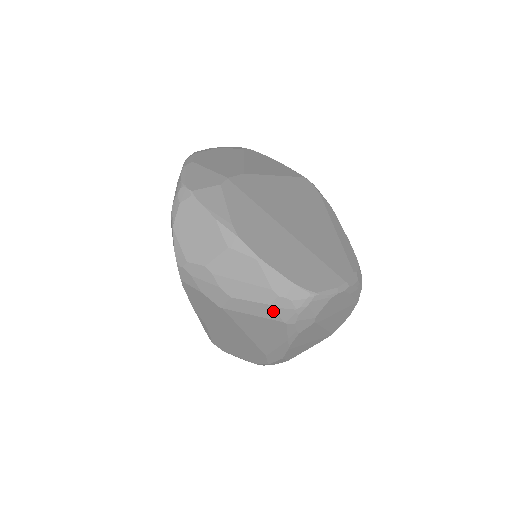
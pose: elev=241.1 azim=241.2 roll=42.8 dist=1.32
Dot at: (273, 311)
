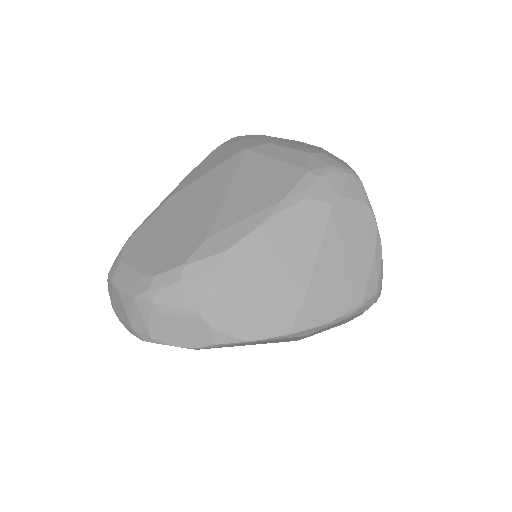
Dot at: (306, 158)
